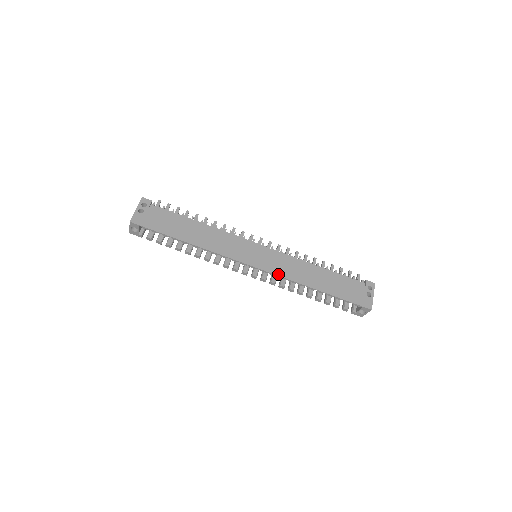
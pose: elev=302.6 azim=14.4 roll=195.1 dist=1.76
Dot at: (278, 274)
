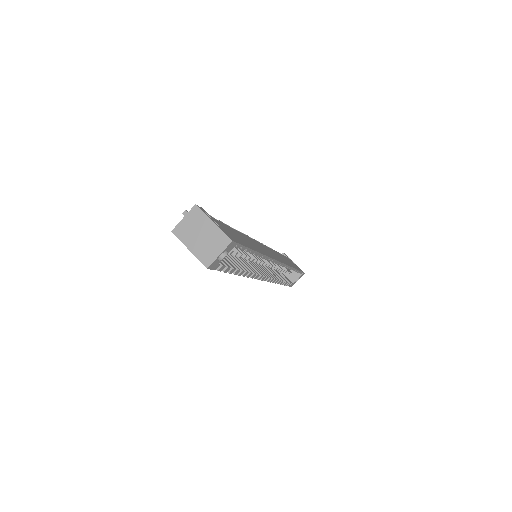
Dot at: (285, 263)
